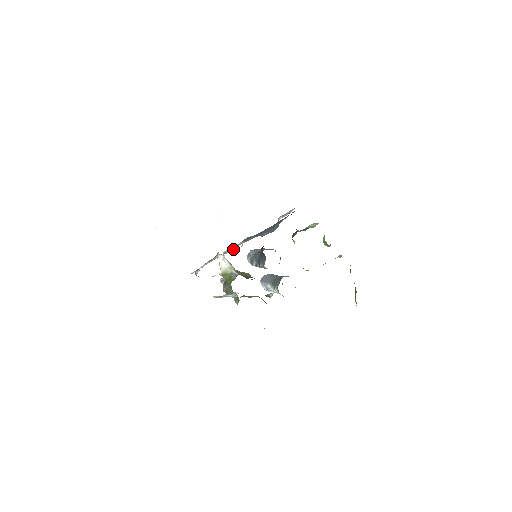
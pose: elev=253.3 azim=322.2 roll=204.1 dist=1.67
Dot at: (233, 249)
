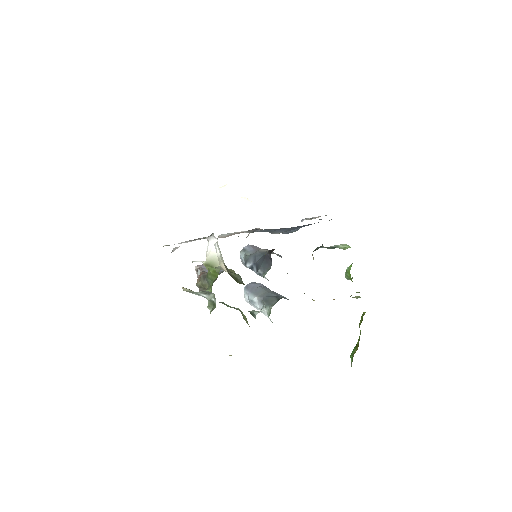
Dot at: (230, 235)
